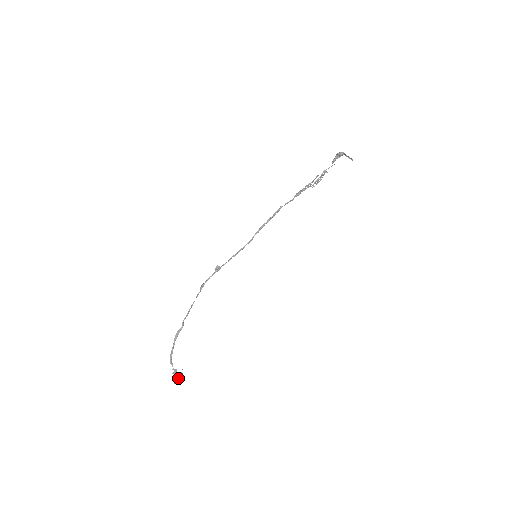
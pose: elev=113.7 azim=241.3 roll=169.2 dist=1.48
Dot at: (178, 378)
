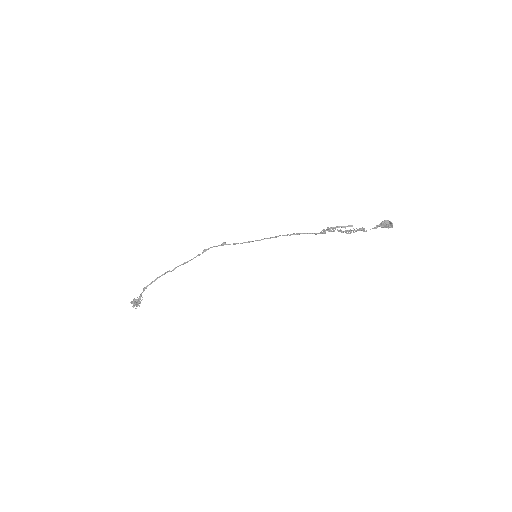
Dot at: (135, 300)
